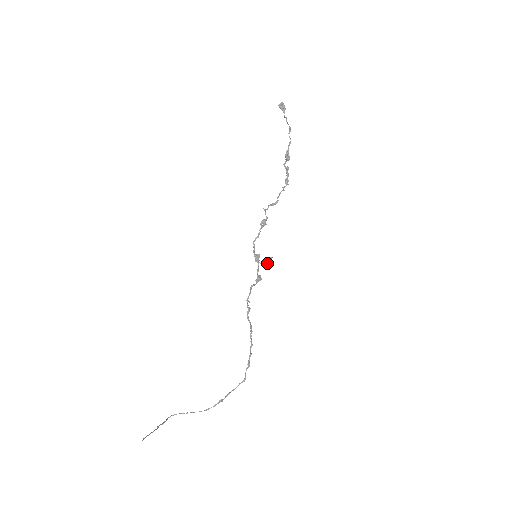
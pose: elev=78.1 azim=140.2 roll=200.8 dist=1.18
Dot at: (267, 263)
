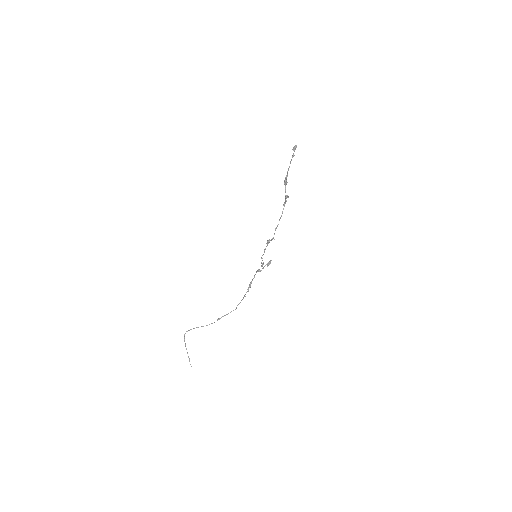
Dot at: occluded
